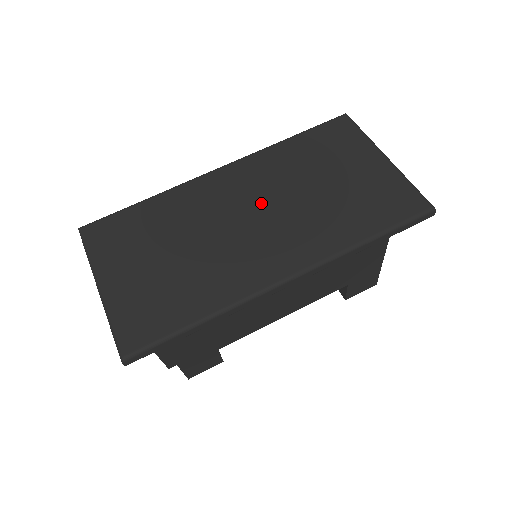
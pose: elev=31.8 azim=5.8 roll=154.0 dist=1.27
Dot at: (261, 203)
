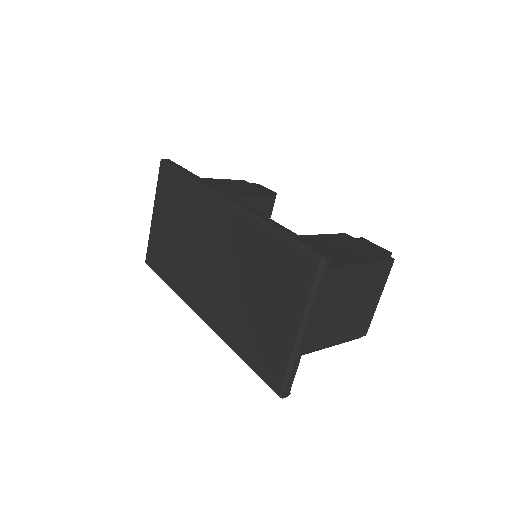
Dot at: (221, 259)
